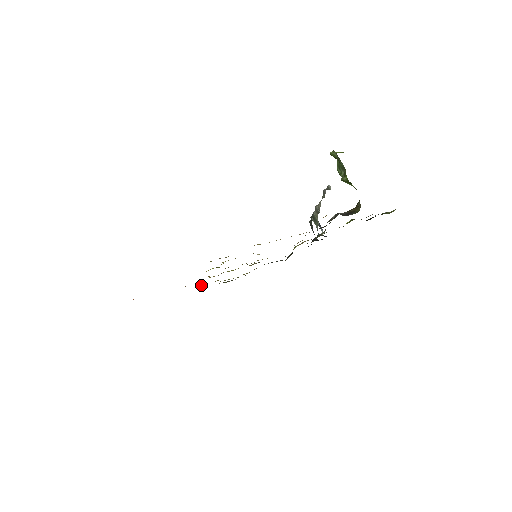
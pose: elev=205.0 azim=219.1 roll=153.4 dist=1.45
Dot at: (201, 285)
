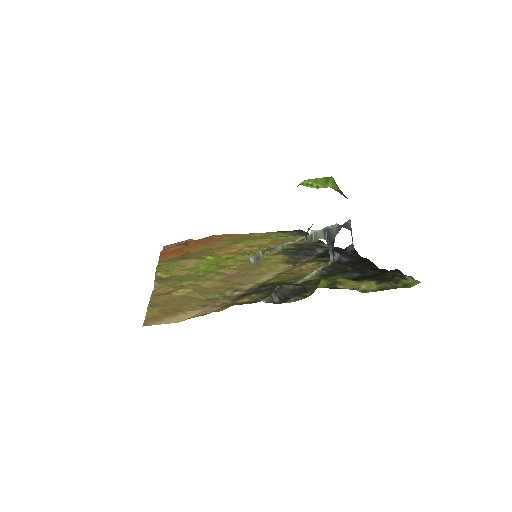
Dot at: (254, 234)
